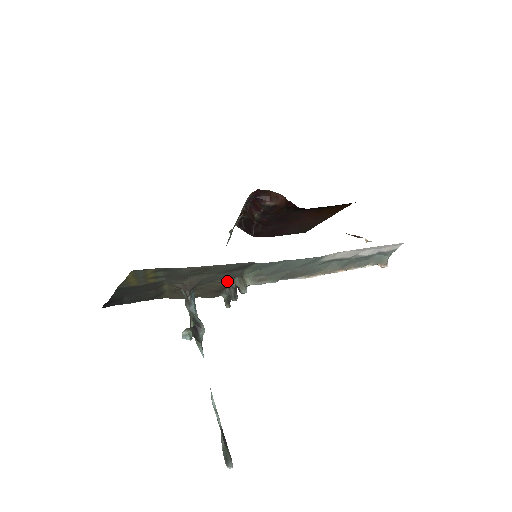
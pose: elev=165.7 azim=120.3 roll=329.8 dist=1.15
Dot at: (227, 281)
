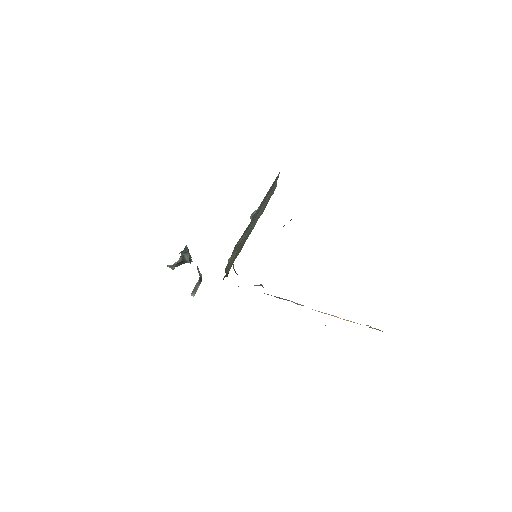
Dot at: occluded
